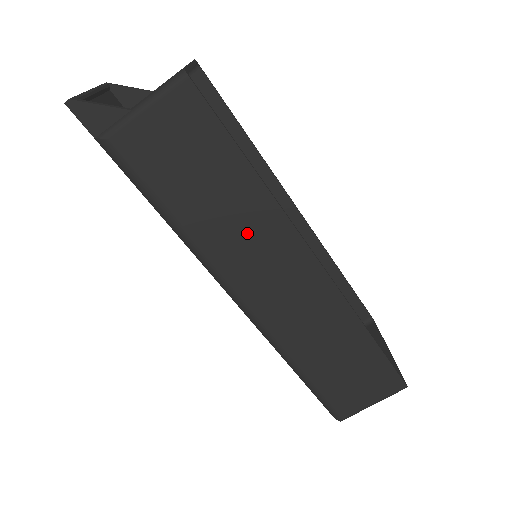
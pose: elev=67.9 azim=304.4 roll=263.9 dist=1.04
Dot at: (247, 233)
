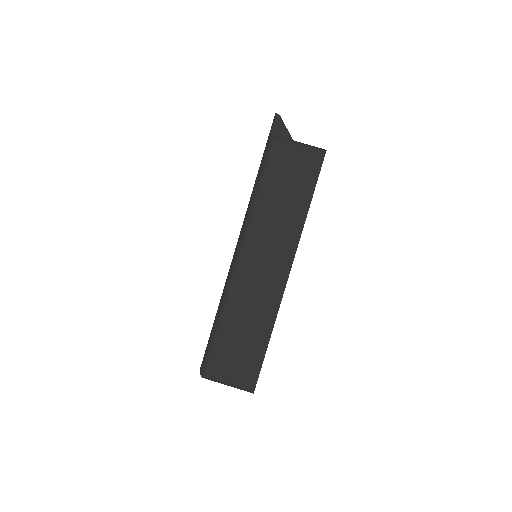
Dot at: (278, 228)
